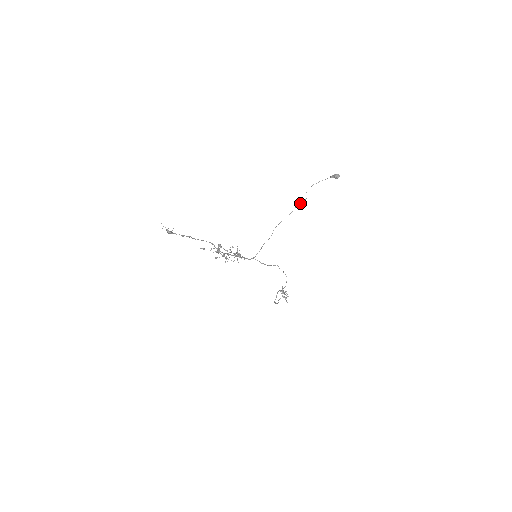
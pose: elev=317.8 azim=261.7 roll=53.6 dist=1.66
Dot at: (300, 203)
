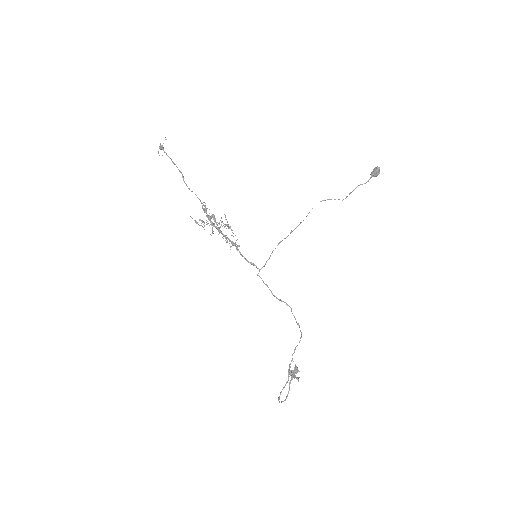
Dot at: (327, 199)
